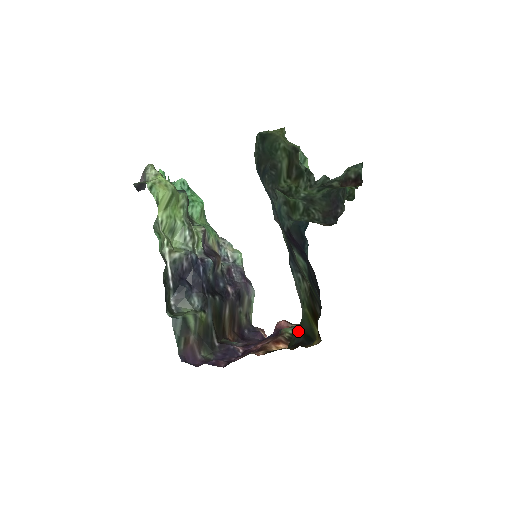
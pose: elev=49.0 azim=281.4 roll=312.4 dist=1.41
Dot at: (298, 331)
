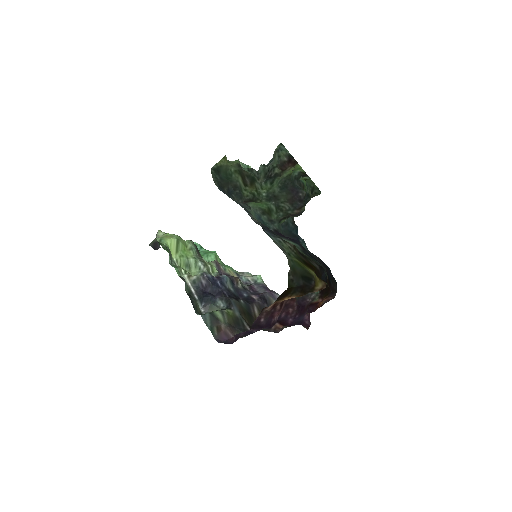
Dot at: (292, 274)
